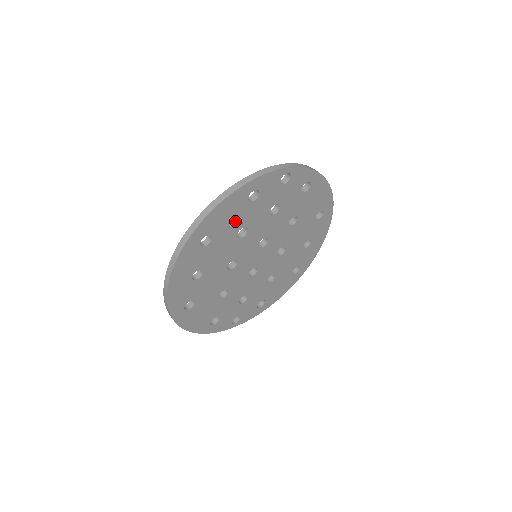
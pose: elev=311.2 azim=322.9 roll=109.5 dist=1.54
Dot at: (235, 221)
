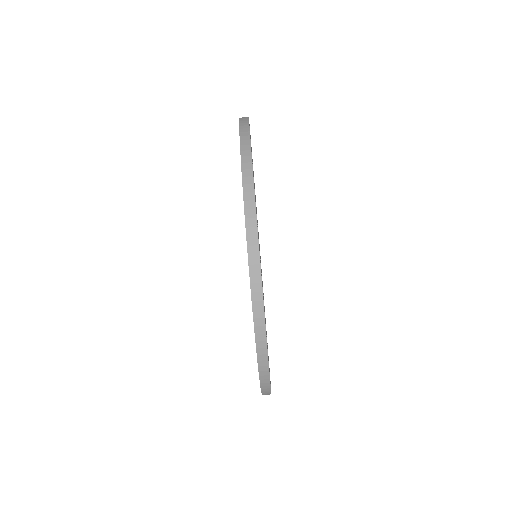
Dot at: occluded
